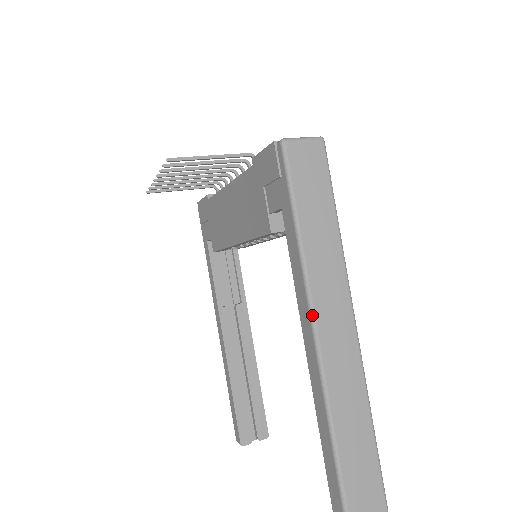
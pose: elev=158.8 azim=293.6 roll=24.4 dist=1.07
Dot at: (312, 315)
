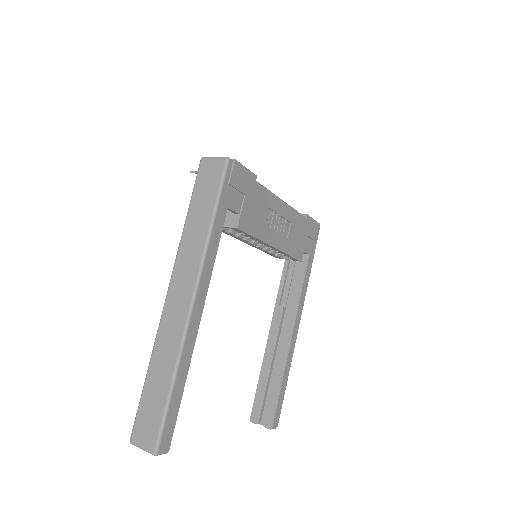
Dot at: (171, 275)
